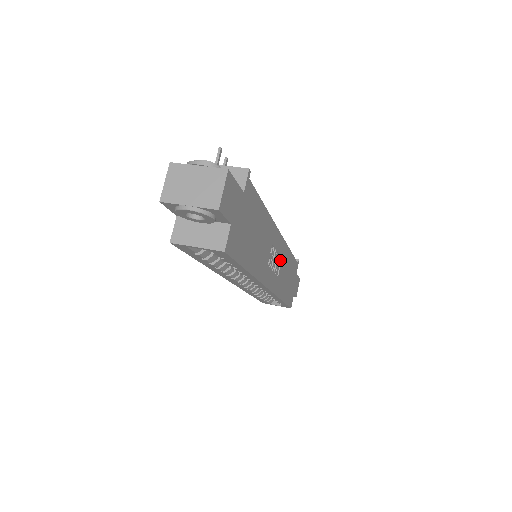
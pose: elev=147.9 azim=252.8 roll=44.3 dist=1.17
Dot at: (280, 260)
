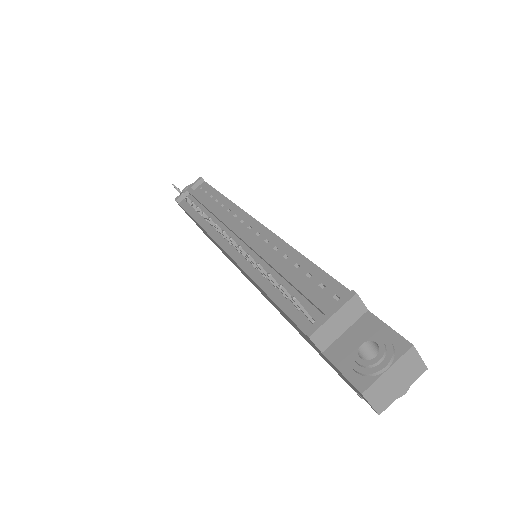
Dot at: occluded
